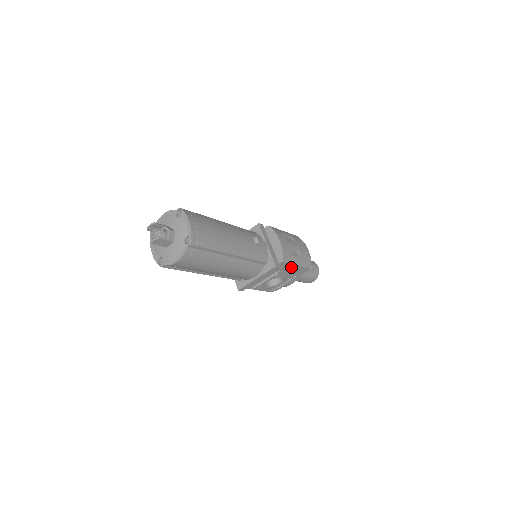
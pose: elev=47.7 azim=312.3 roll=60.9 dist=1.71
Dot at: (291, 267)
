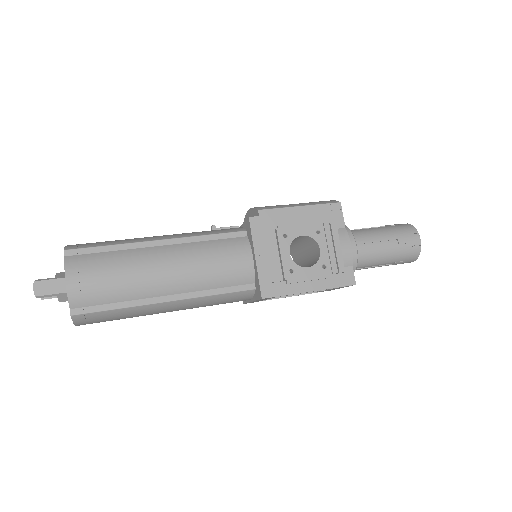
Dot at: (295, 215)
